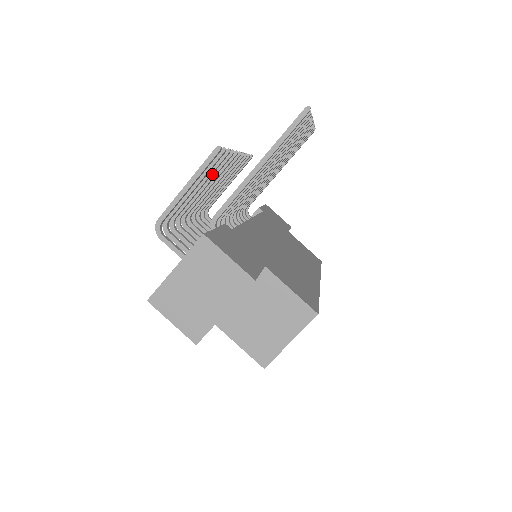
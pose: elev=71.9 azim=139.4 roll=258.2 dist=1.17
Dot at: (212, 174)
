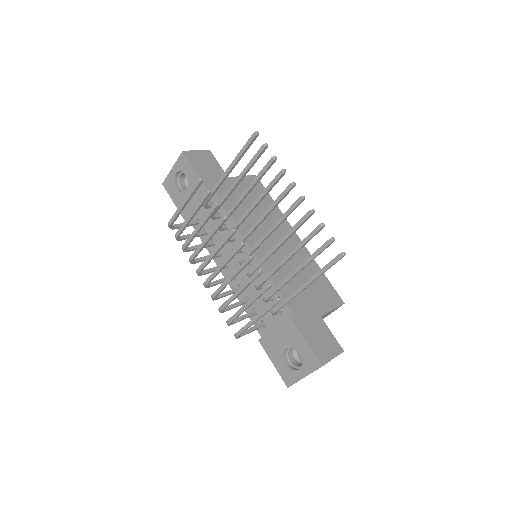
Dot at: (238, 273)
